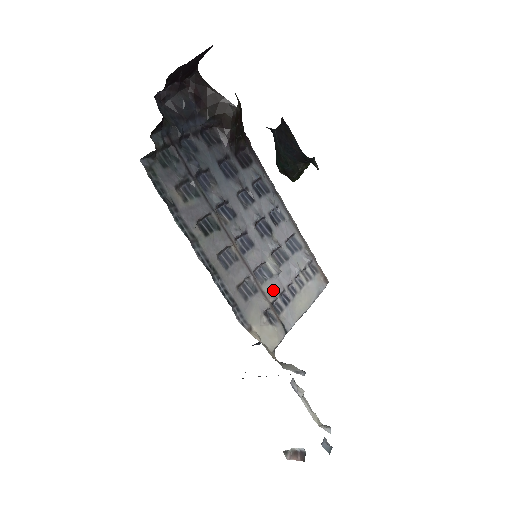
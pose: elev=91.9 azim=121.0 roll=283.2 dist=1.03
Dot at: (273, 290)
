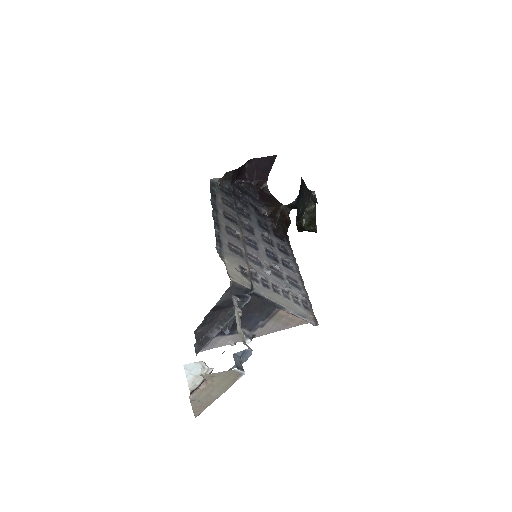
Dot at: (257, 271)
